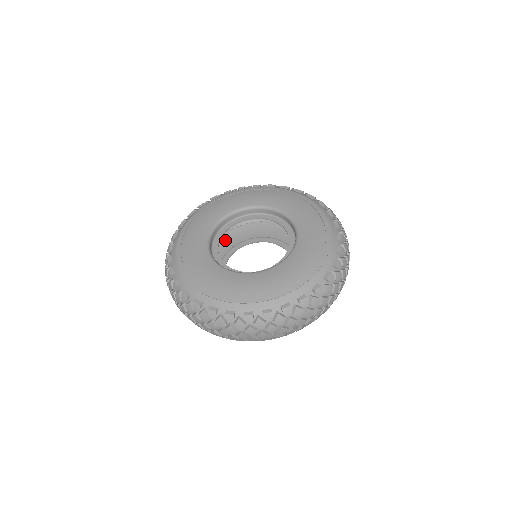
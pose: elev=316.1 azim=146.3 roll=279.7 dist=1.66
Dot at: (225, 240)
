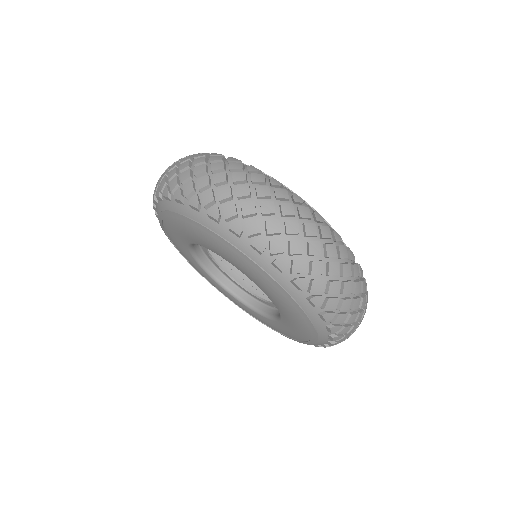
Dot at: occluded
